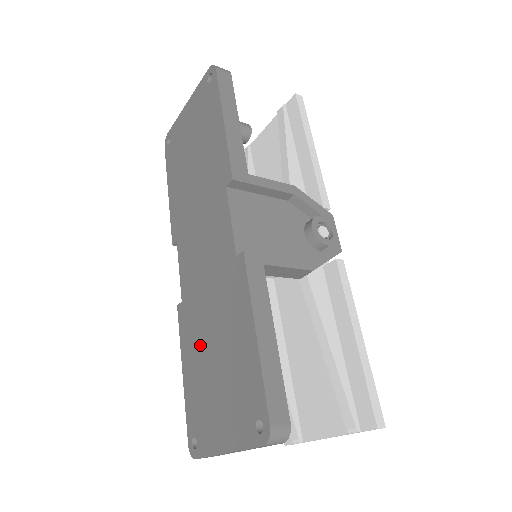
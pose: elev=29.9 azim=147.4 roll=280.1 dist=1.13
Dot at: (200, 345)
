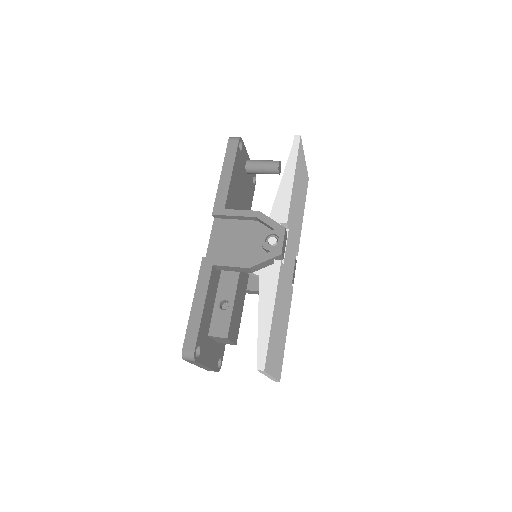
Dot at: occluded
